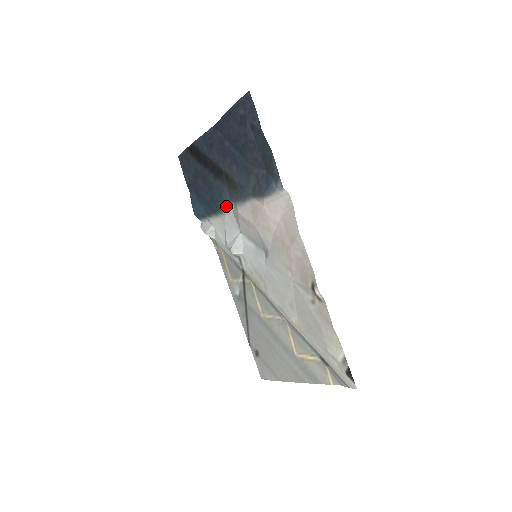
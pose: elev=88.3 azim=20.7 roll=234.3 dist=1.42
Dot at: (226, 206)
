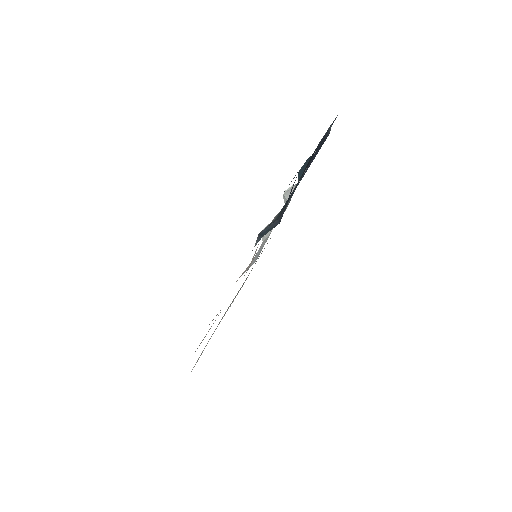
Dot at: (290, 199)
